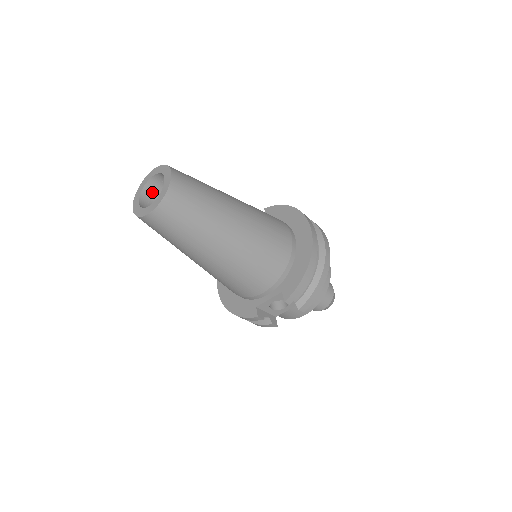
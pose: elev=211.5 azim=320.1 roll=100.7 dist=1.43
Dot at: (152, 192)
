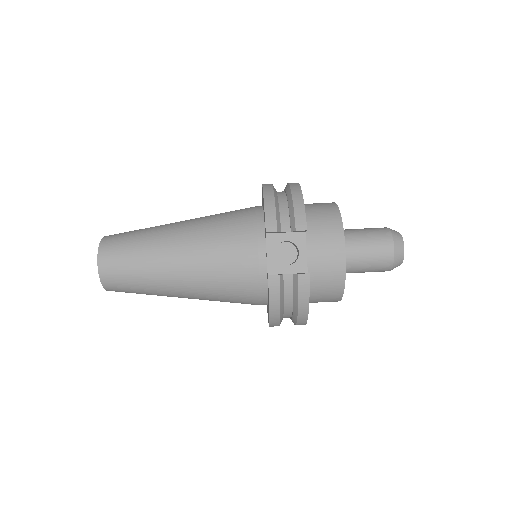
Dot at: occluded
